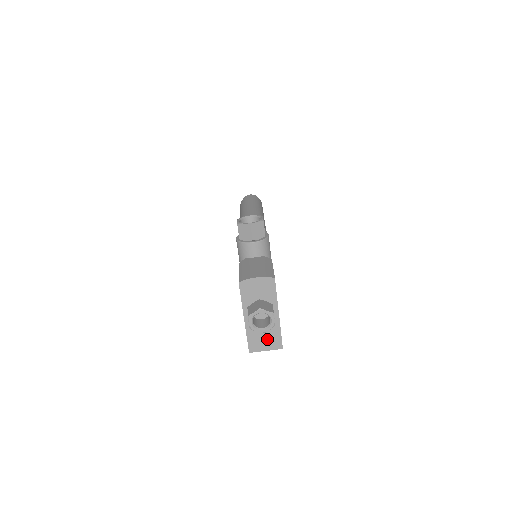
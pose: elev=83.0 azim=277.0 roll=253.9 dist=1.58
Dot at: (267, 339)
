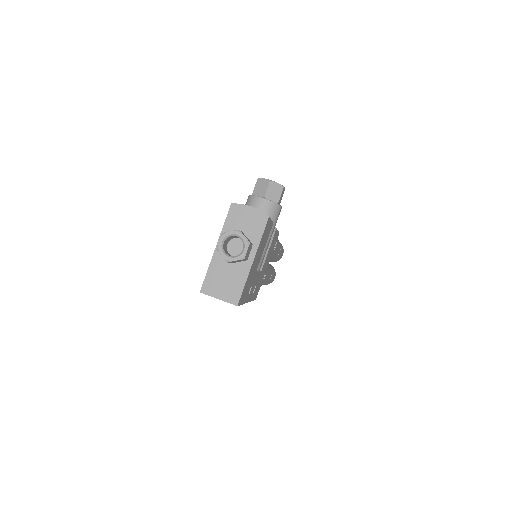
Dot at: (227, 285)
